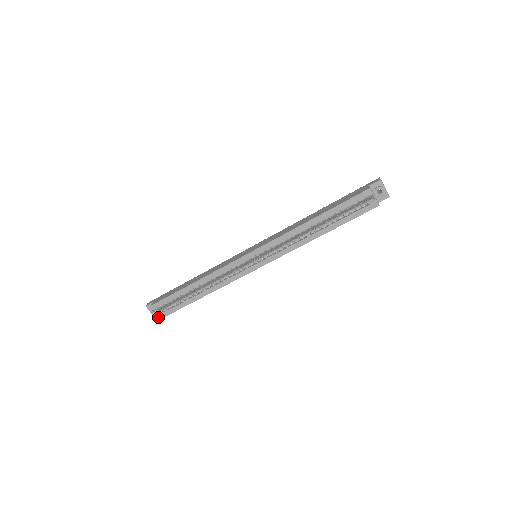
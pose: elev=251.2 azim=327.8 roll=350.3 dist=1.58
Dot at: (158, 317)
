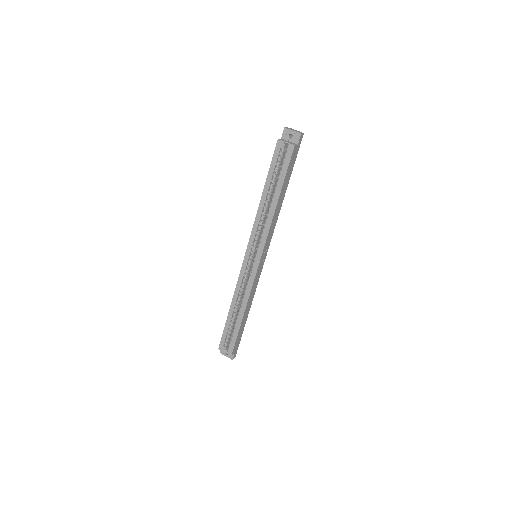
Dot at: (233, 357)
